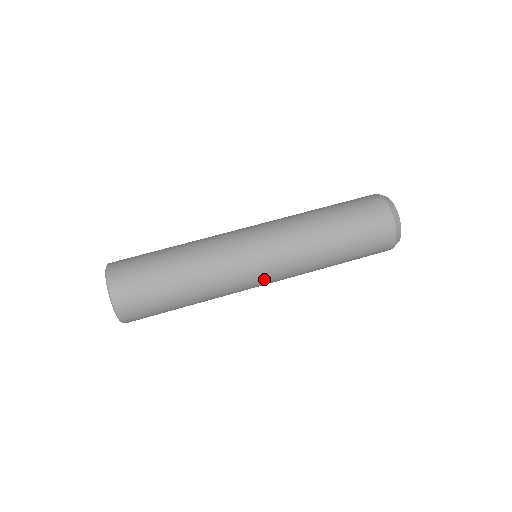
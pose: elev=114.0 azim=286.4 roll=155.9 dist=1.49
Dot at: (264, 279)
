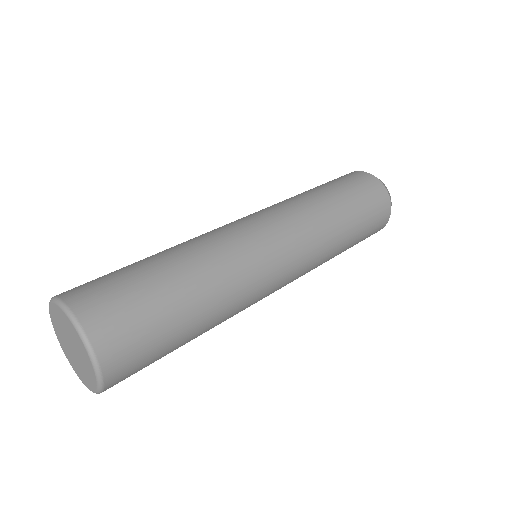
Dot at: (264, 226)
